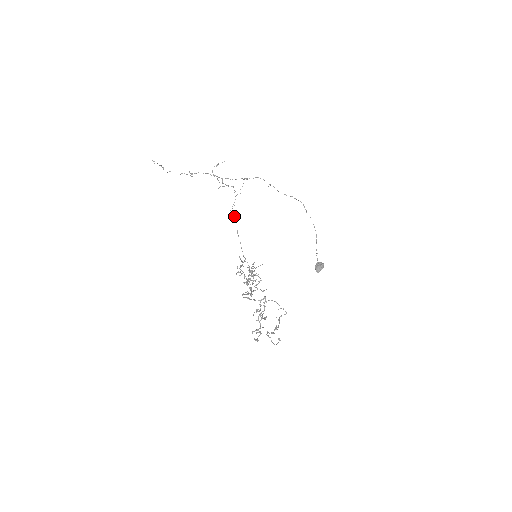
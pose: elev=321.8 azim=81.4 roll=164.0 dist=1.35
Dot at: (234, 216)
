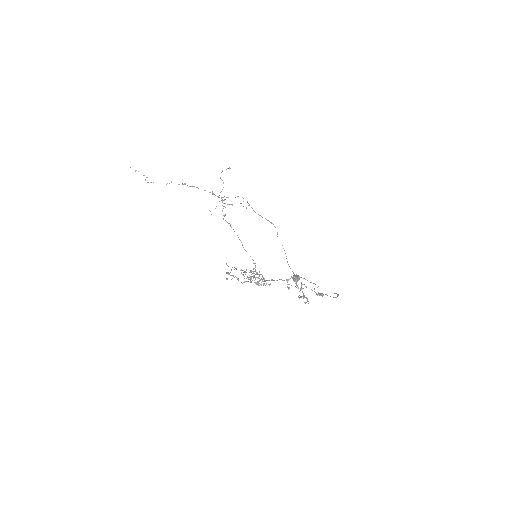
Dot at: (228, 223)
